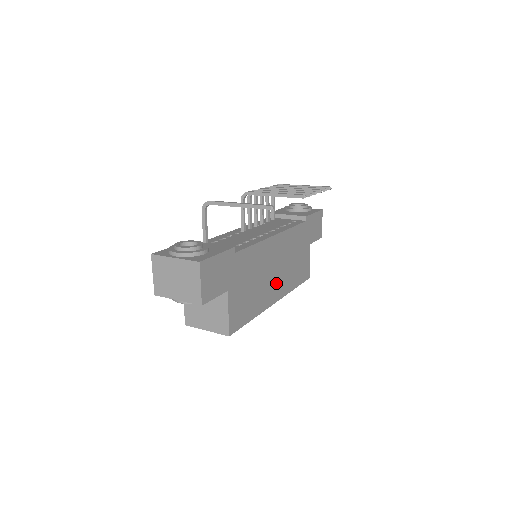
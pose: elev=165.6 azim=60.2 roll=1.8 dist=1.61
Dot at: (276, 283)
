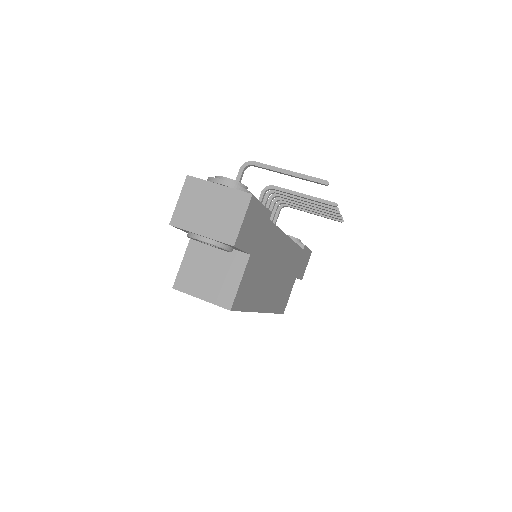
Dot at: (270, 291)
